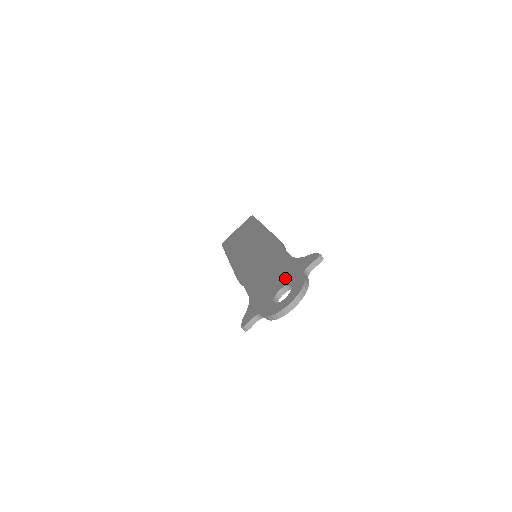
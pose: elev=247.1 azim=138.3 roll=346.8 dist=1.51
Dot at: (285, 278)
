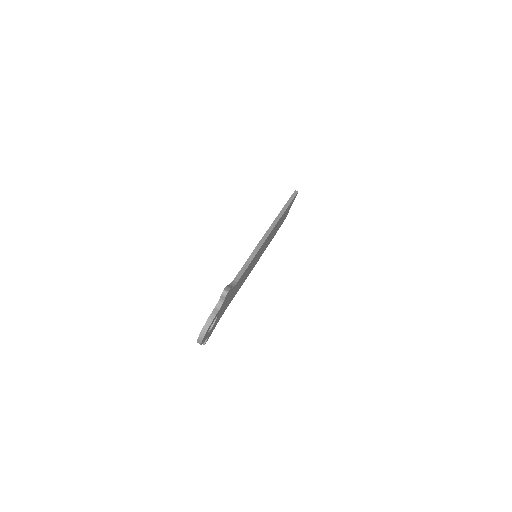
Dot at: occluded
